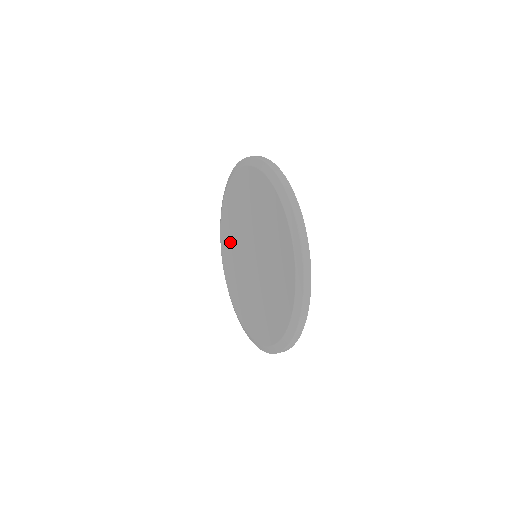
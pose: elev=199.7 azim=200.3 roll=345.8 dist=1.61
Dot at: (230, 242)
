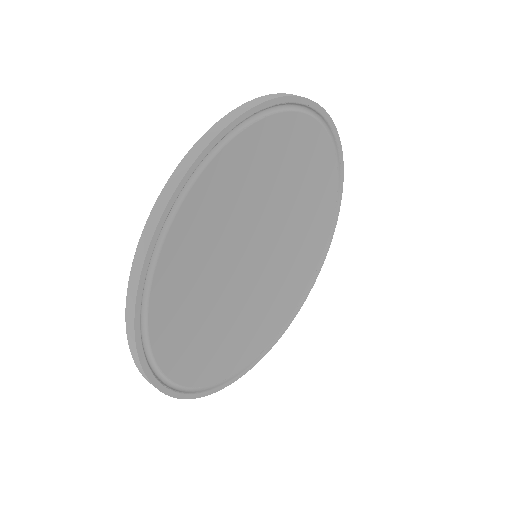
Dot at: occluded
